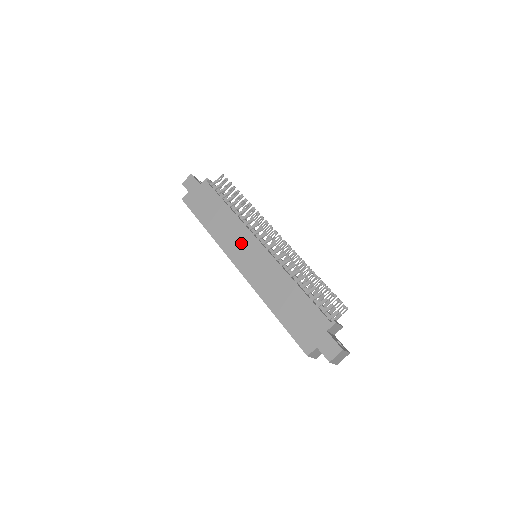
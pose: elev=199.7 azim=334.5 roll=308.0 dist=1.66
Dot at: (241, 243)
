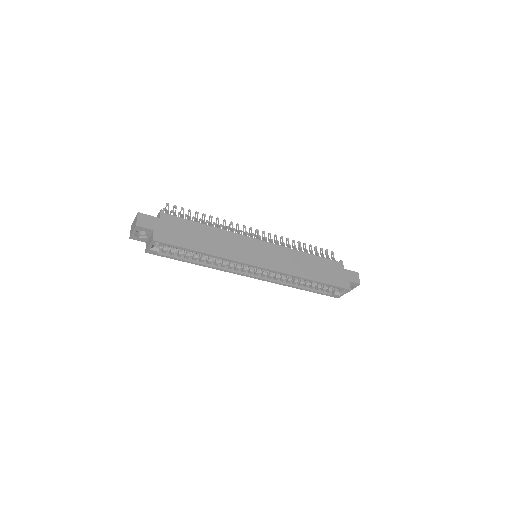
Dot at: (248, 248)
